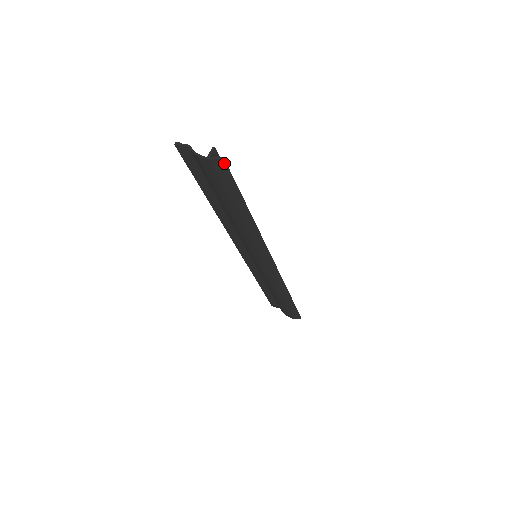
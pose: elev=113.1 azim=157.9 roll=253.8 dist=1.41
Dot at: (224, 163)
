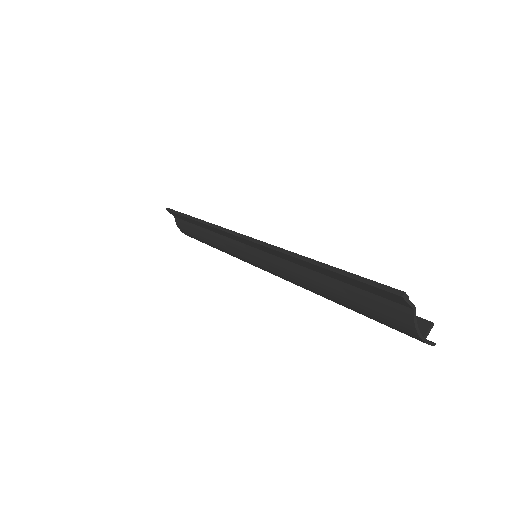
Dot at: occluded
